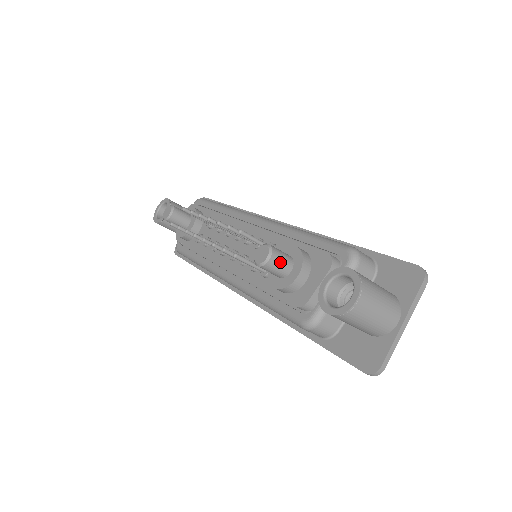
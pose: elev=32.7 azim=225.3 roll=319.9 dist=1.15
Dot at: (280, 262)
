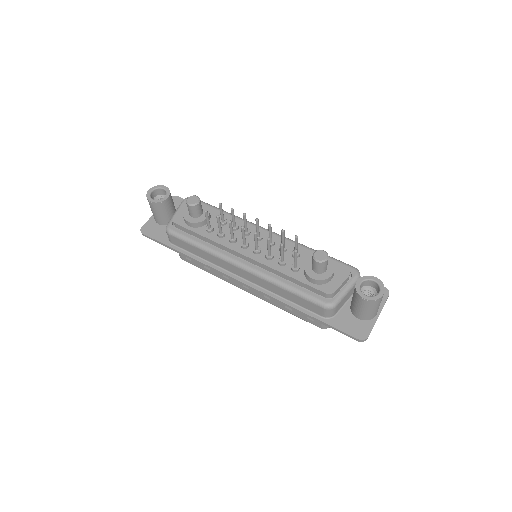
Dot at: (327, 263)
